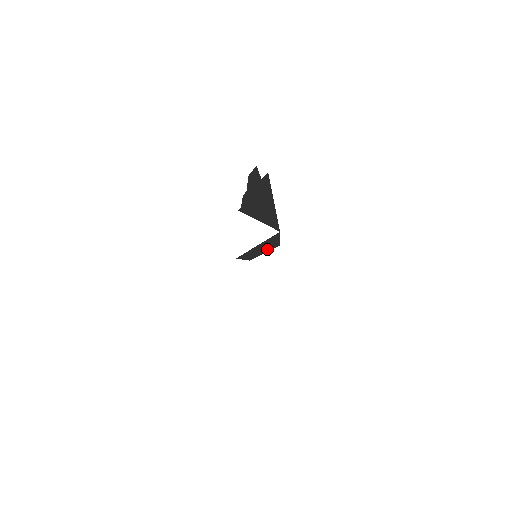
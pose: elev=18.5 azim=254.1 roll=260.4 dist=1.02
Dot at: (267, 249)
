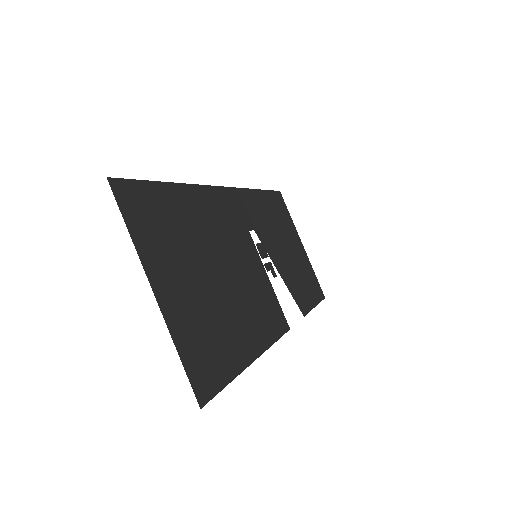
Dot at: (243, 225)
